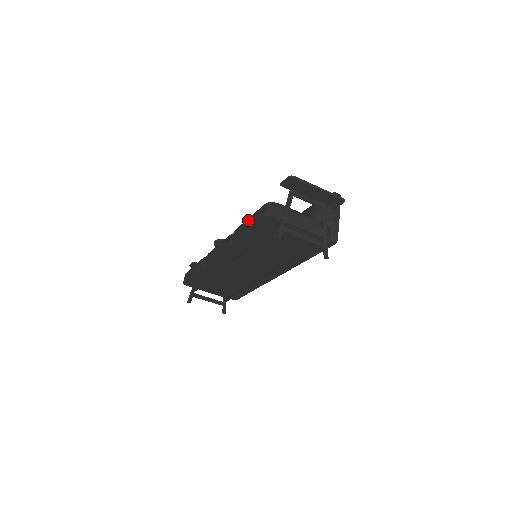
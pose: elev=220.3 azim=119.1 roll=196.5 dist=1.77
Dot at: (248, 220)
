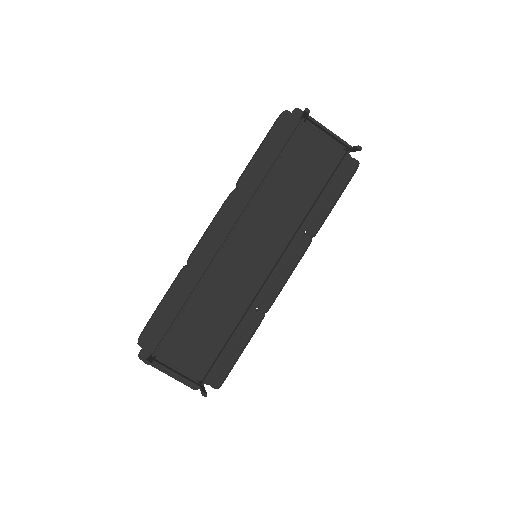
Dot at: occluded
